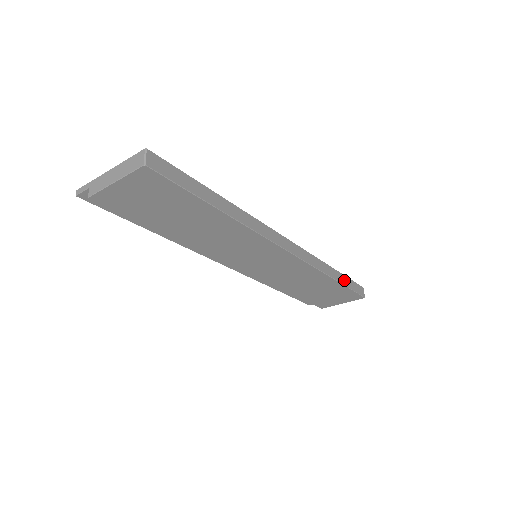
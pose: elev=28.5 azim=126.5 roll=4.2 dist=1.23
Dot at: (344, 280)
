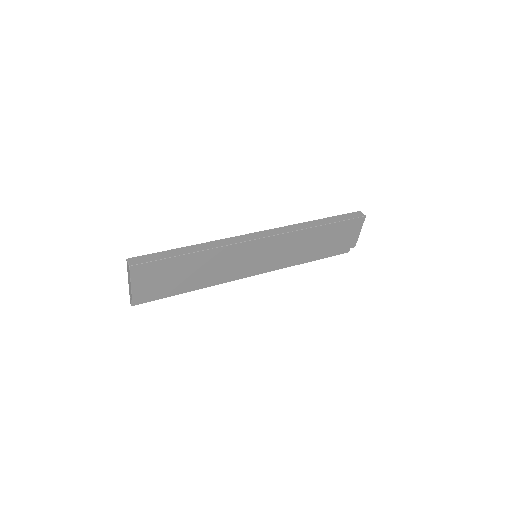
Dot at: (333, 220)
